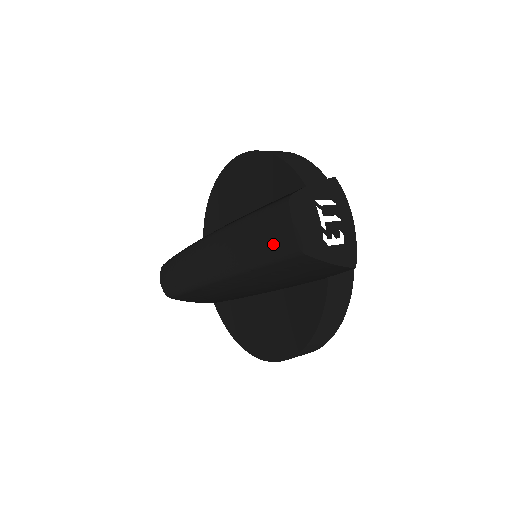
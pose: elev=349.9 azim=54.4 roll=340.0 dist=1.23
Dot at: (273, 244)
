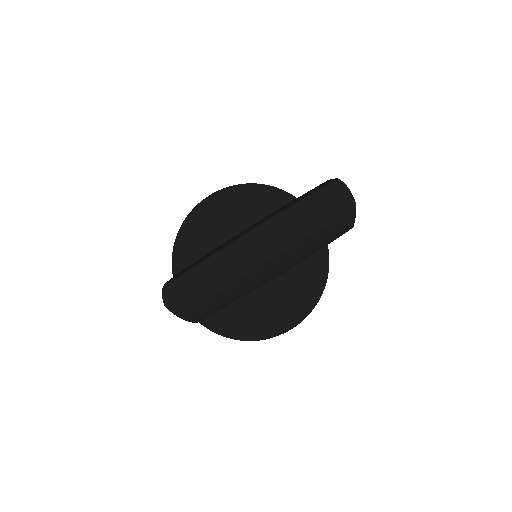
Dot at: (337, 206)
